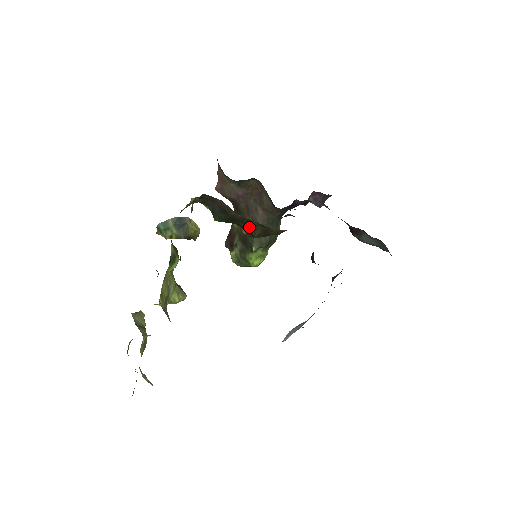
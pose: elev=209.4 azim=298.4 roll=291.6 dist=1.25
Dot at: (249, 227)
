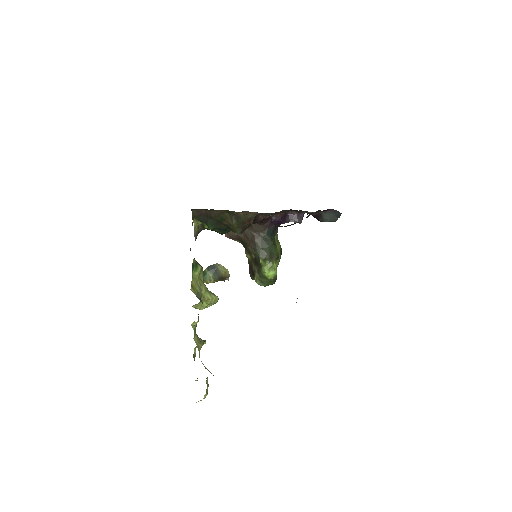
Dot at: (228, 221)
